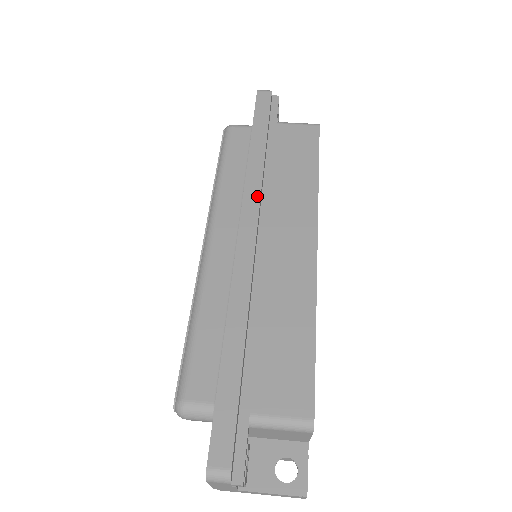
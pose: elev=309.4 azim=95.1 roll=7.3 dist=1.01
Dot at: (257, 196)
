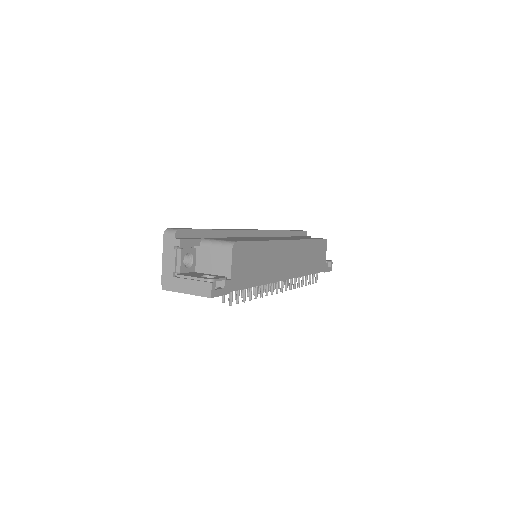
Dot at: (269, 230)
